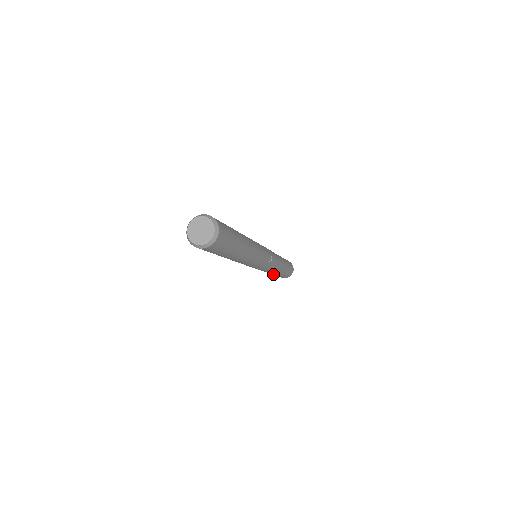
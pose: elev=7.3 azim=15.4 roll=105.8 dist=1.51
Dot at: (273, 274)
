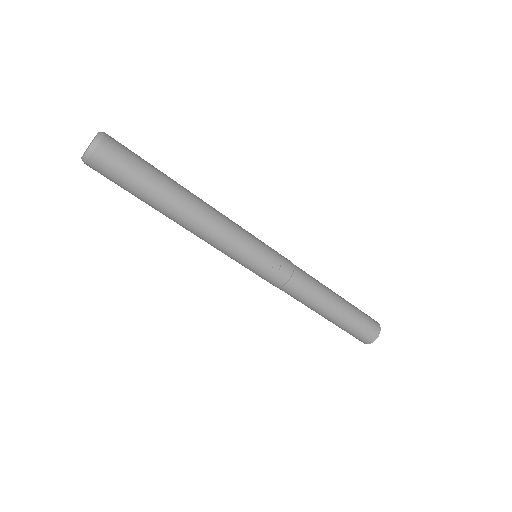
Dot at: (322, 315)
